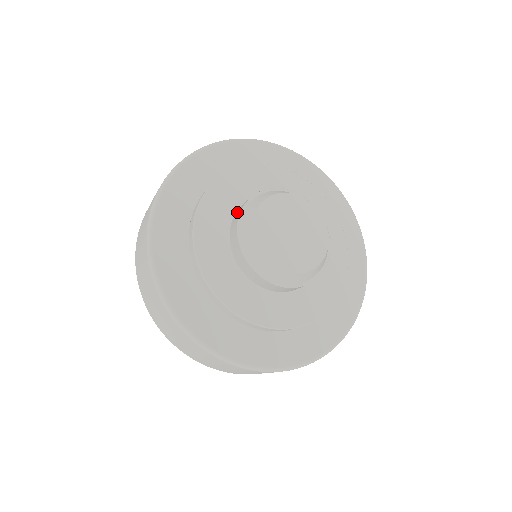
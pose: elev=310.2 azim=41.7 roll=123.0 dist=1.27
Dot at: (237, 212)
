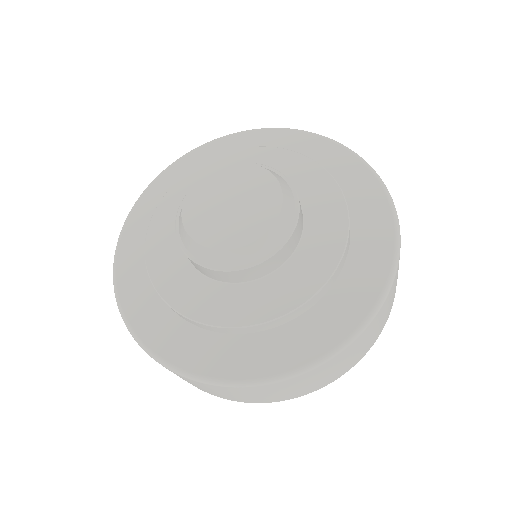
Dot at: occluded
